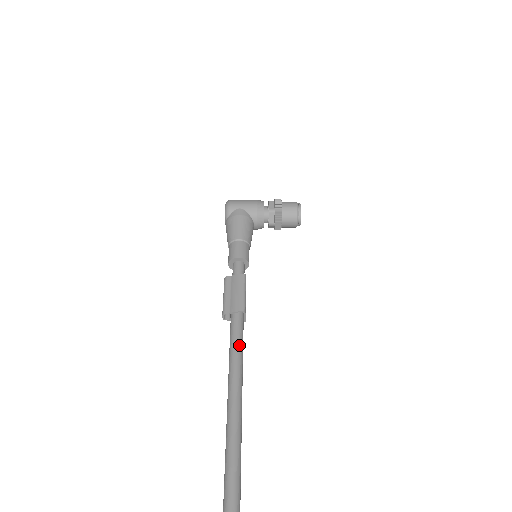
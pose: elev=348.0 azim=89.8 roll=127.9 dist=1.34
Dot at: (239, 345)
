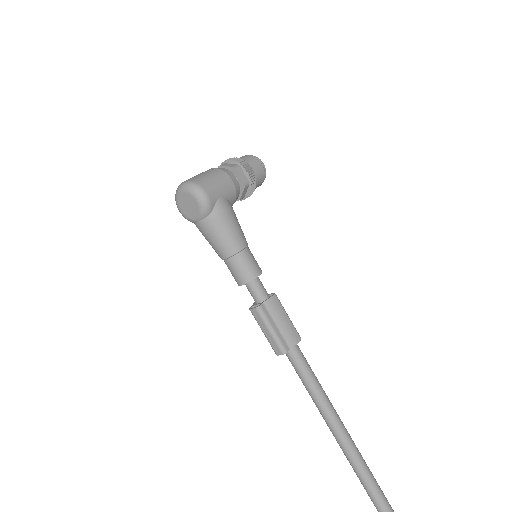
Dot at: occluded
